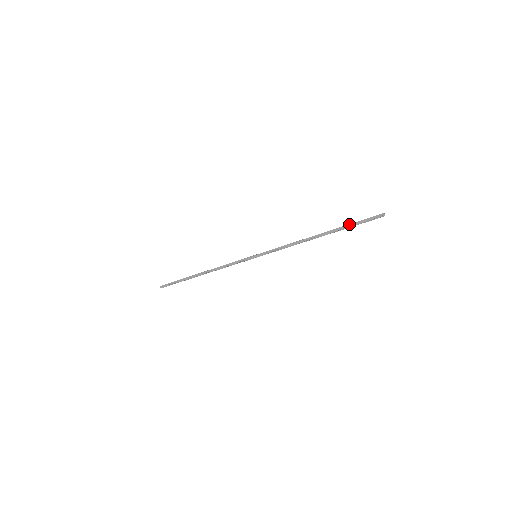
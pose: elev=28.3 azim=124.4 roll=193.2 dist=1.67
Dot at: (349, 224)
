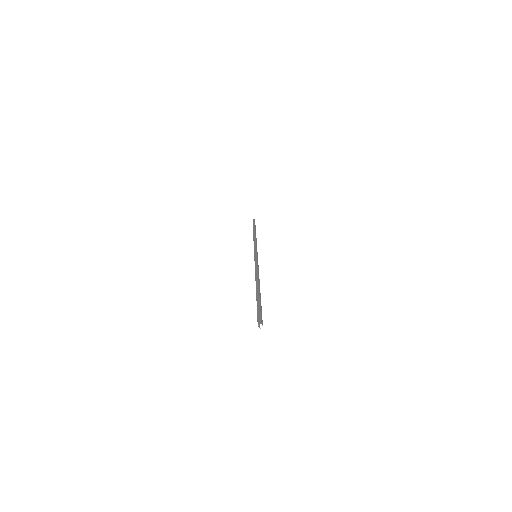
Dot at: occluded
